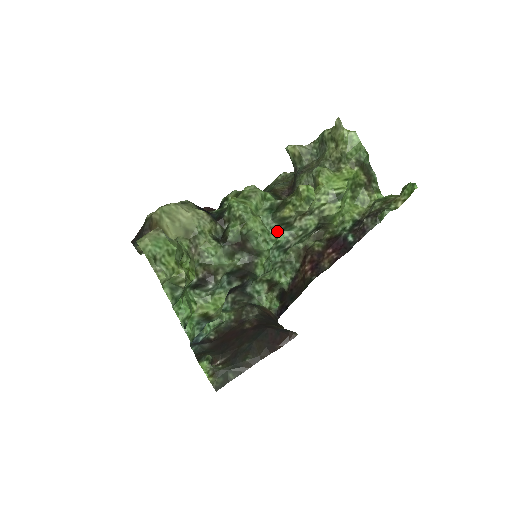
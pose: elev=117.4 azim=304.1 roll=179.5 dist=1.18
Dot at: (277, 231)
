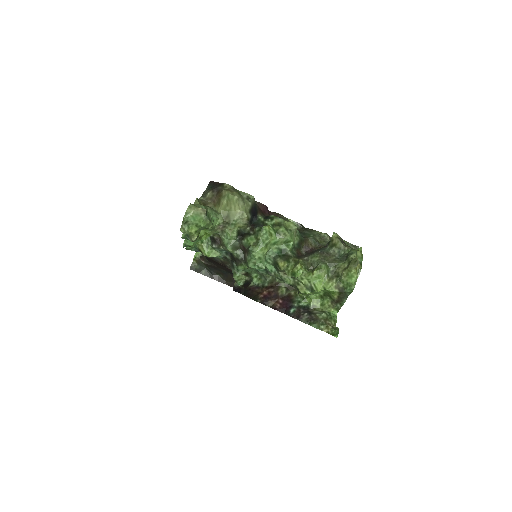
Dot at: (271, 263)
